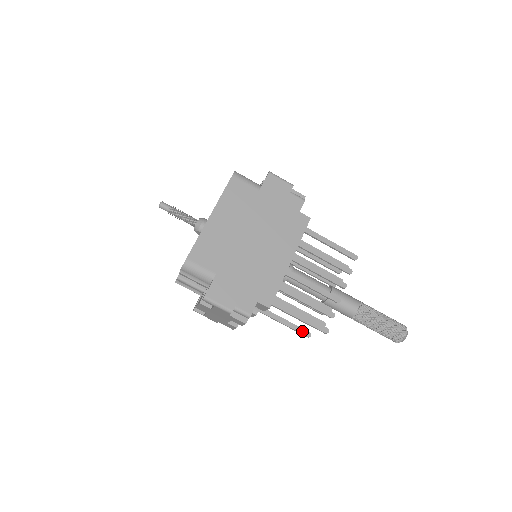
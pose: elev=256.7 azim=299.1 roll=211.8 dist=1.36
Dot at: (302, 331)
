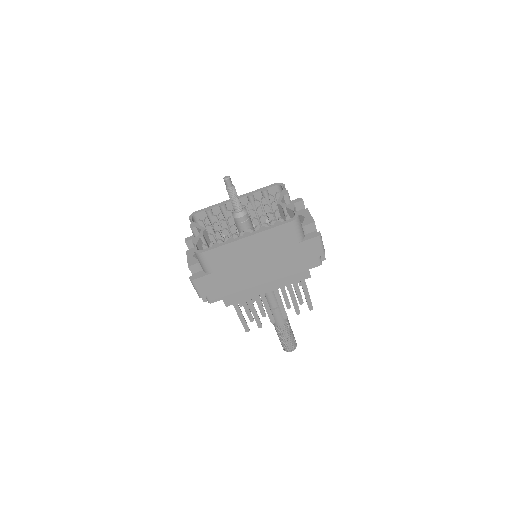
Dot at: occluded
